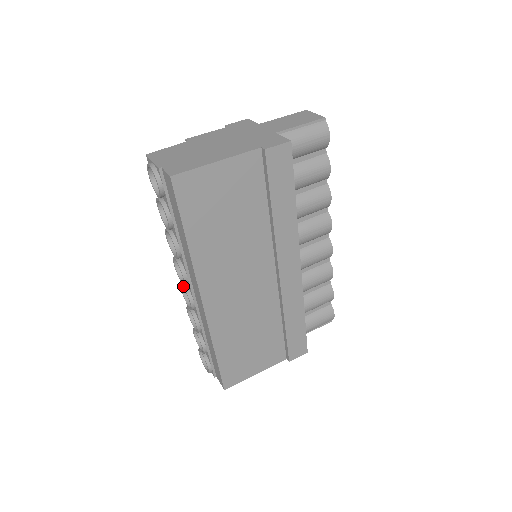
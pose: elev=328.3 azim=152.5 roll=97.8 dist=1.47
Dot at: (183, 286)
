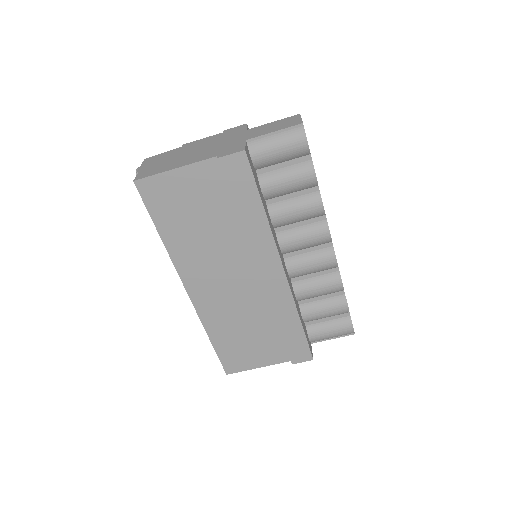
Dot at: occluded
